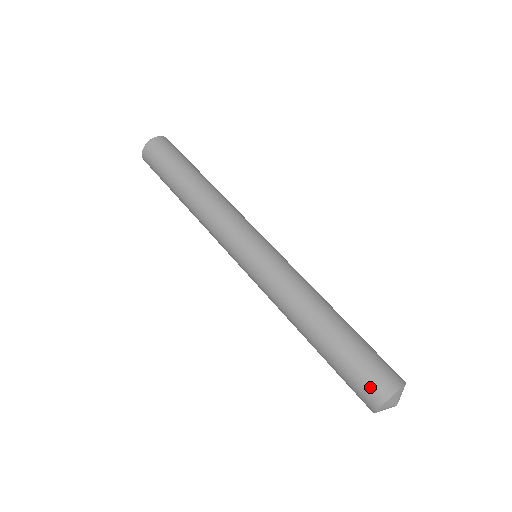
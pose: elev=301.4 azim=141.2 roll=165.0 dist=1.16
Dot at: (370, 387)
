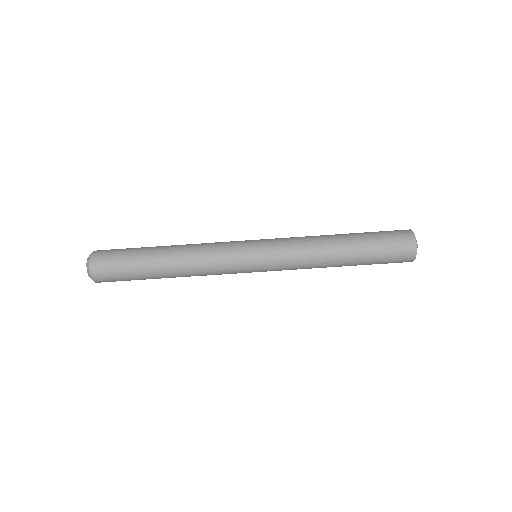
Dot at: occluded
